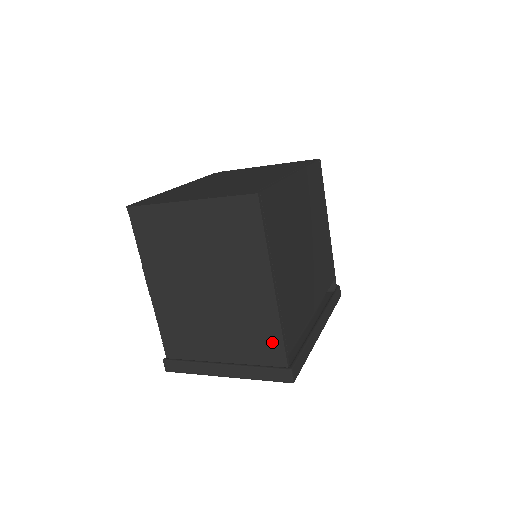
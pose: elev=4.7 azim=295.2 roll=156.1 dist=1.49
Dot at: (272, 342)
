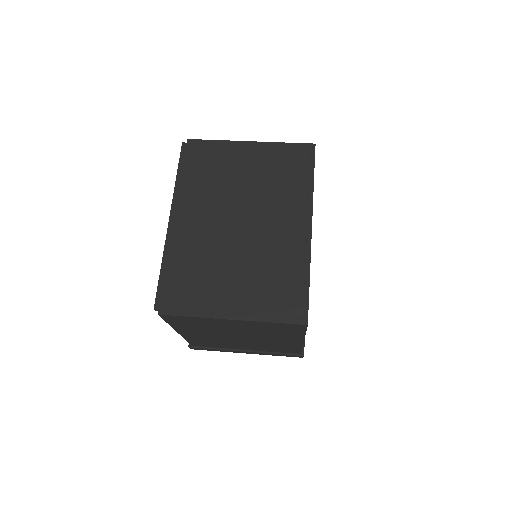
Dot at: (292, 350)
